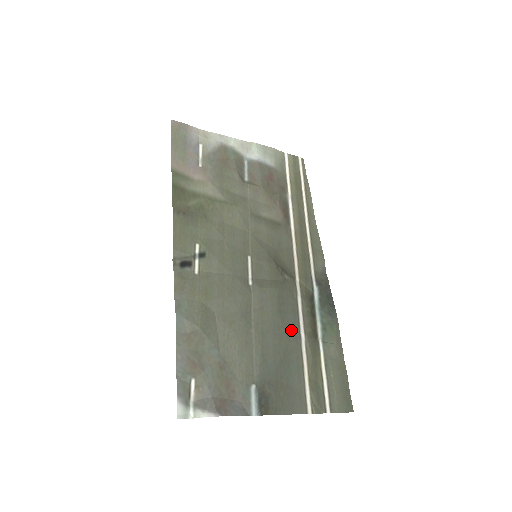
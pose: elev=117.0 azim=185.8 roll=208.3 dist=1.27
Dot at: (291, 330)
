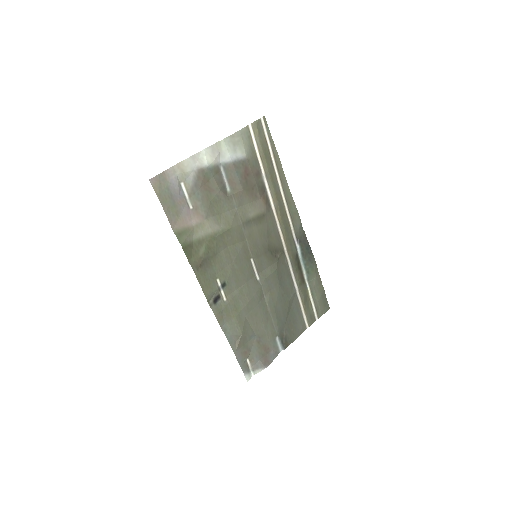
Dot at: (289, 290)
